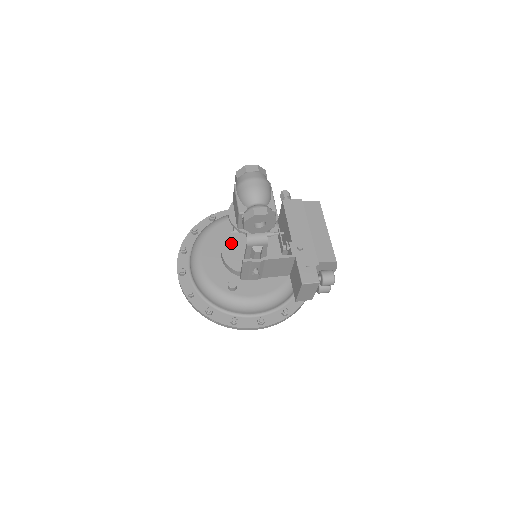
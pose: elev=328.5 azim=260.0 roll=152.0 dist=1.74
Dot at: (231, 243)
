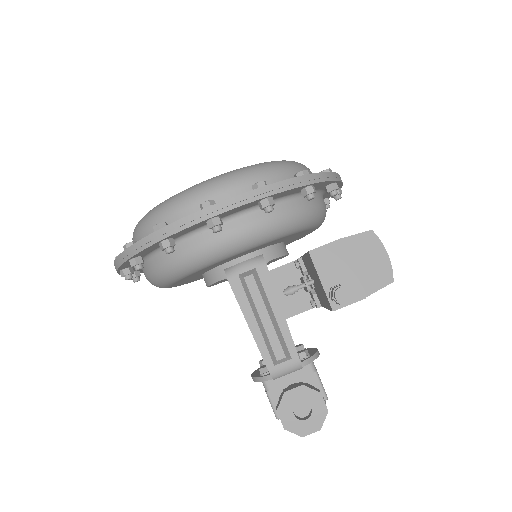
Dot at: occluded
